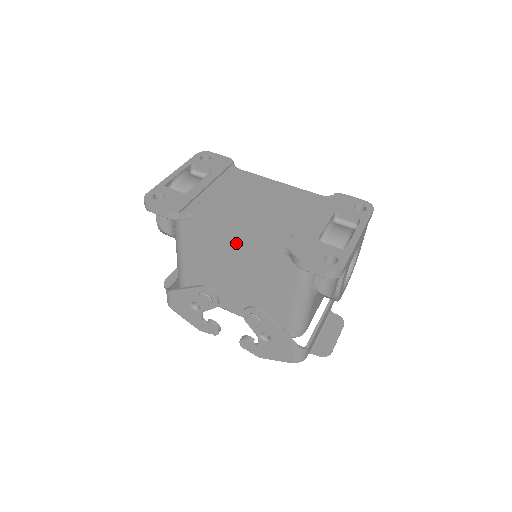
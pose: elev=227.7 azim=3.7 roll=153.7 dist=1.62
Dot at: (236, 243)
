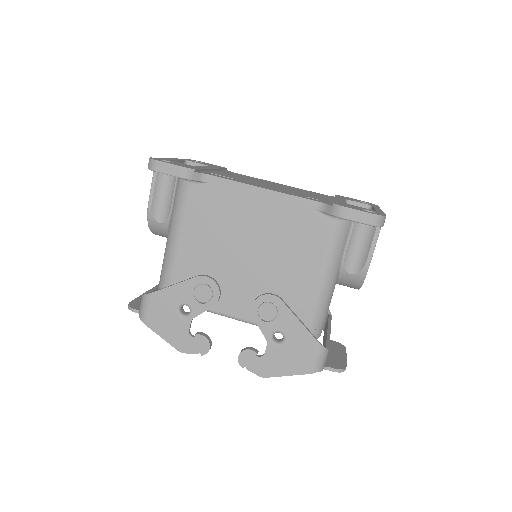
Dot at: (257, 207)
